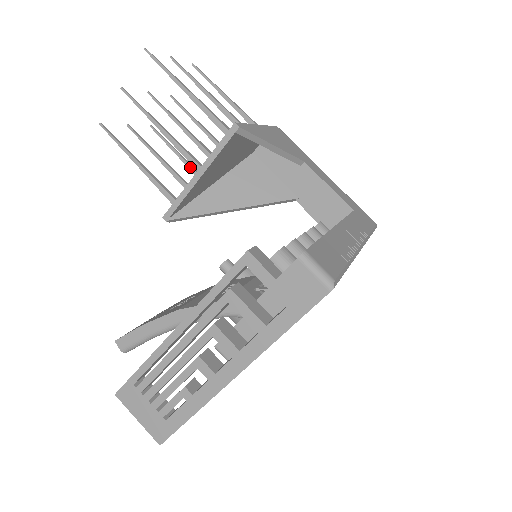
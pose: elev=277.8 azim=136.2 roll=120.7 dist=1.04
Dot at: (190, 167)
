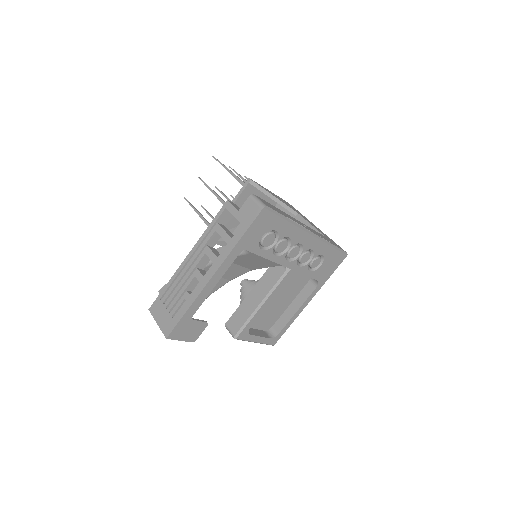
Dot at: occluded
